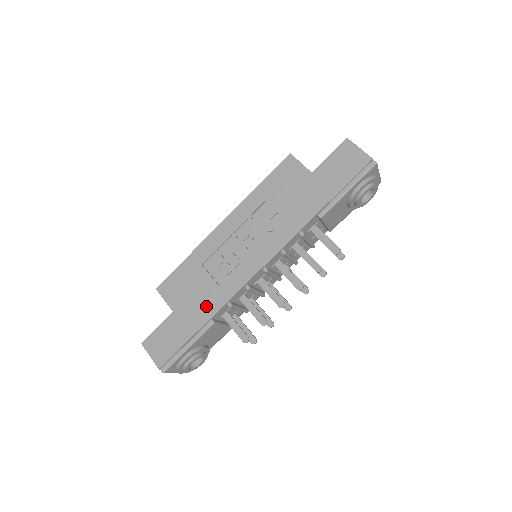
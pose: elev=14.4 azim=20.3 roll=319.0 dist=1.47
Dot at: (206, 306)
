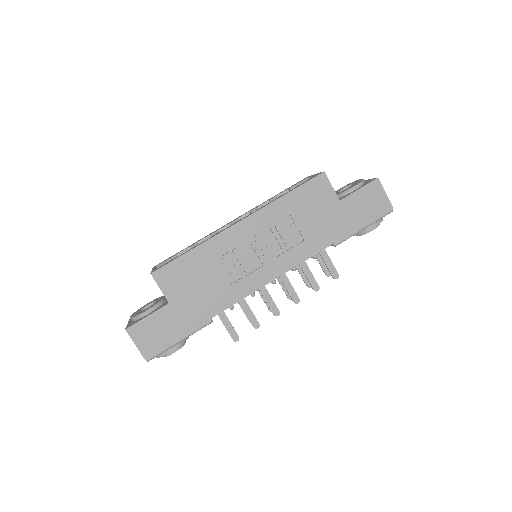
Dot at: (208, 305)
